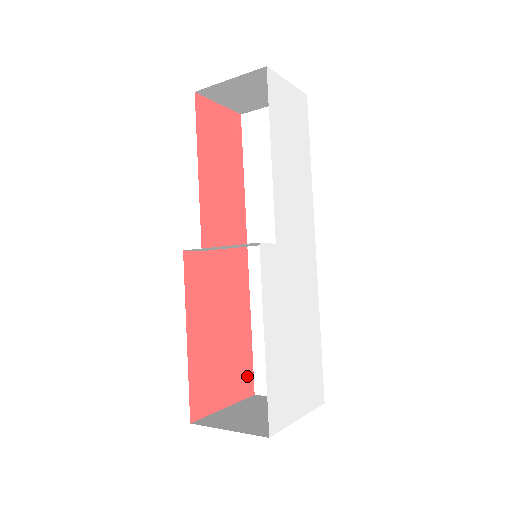
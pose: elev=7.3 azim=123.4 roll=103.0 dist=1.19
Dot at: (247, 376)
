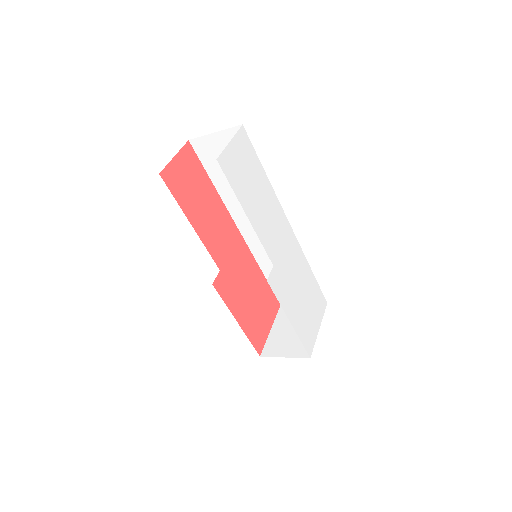
Dot at: (273, 301)
